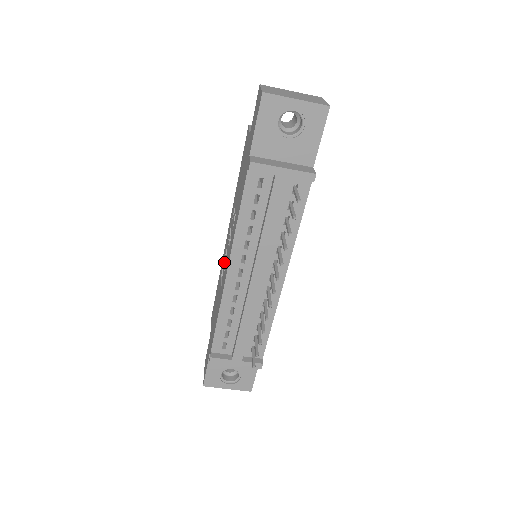
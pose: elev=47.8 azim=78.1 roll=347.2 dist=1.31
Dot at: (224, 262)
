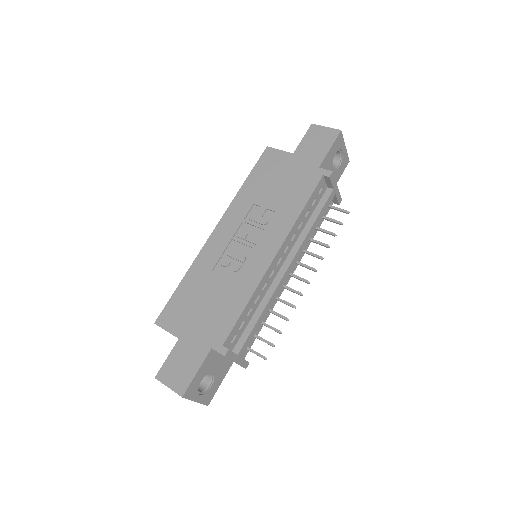
Dot at: (229, 255)
